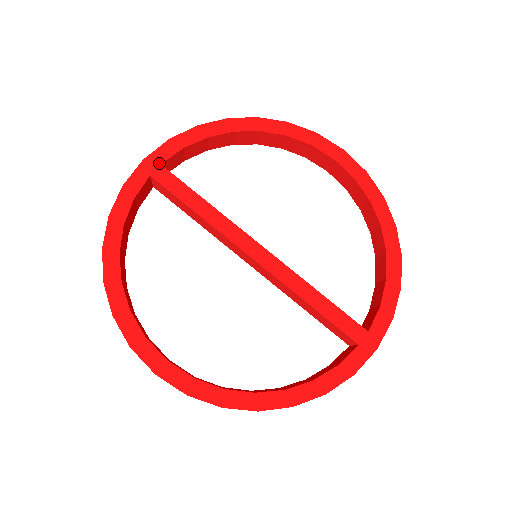
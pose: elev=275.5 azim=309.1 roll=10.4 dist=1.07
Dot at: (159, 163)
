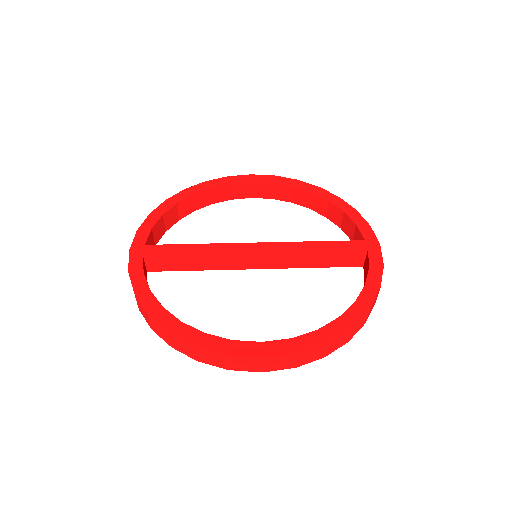
Dot at: (142, 245)
